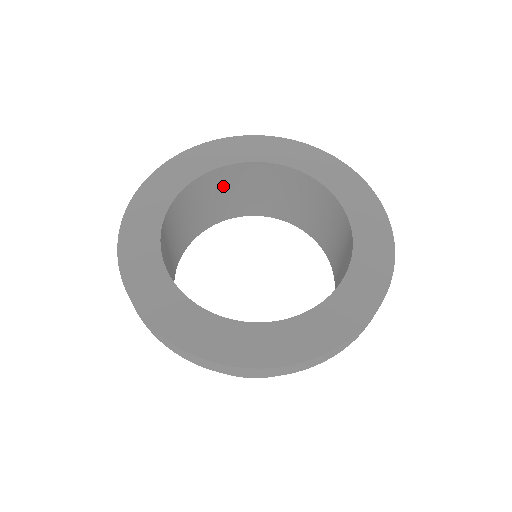
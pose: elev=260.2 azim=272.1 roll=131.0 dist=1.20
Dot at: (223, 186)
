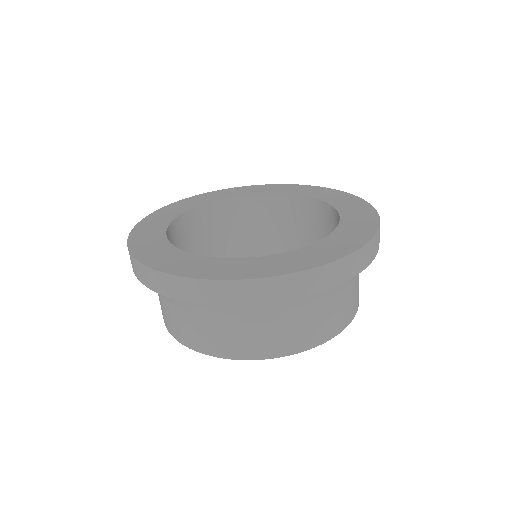
Dot at: (225, 223)
